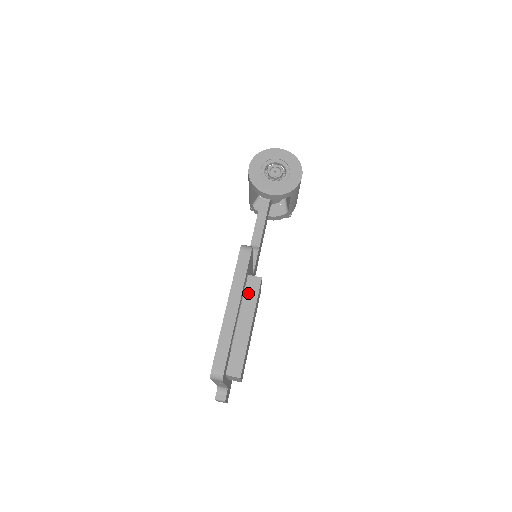
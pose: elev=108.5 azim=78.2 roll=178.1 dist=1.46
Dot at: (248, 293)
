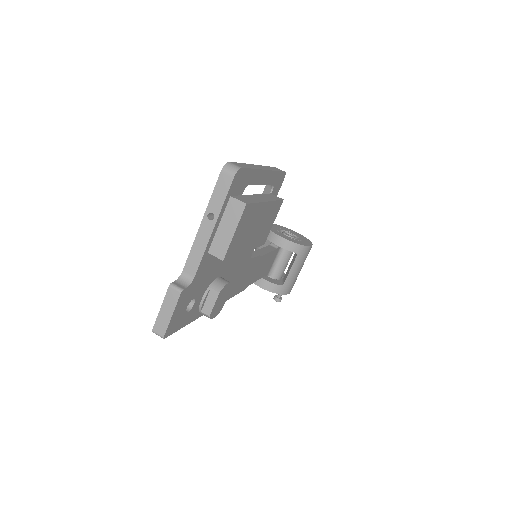
Dot at: (268, 195)
